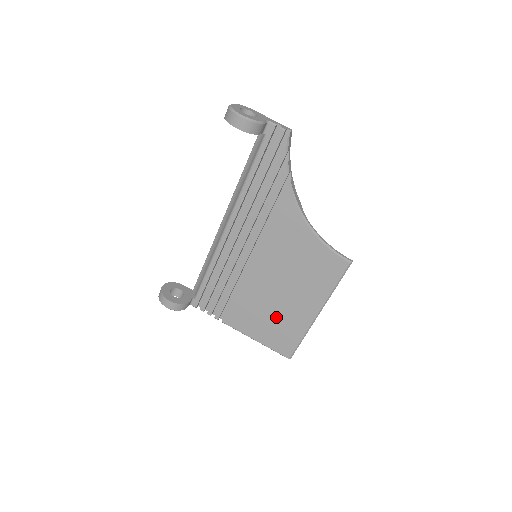
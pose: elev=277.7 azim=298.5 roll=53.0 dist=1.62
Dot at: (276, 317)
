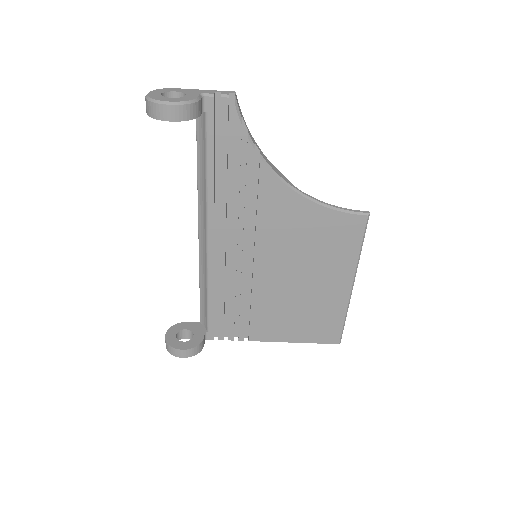
Dot at: (307, 309)
